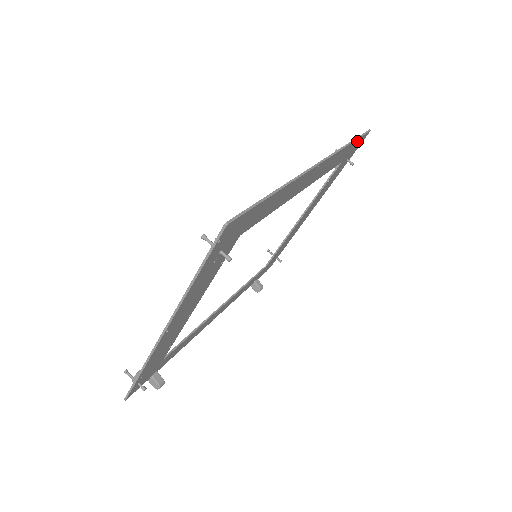
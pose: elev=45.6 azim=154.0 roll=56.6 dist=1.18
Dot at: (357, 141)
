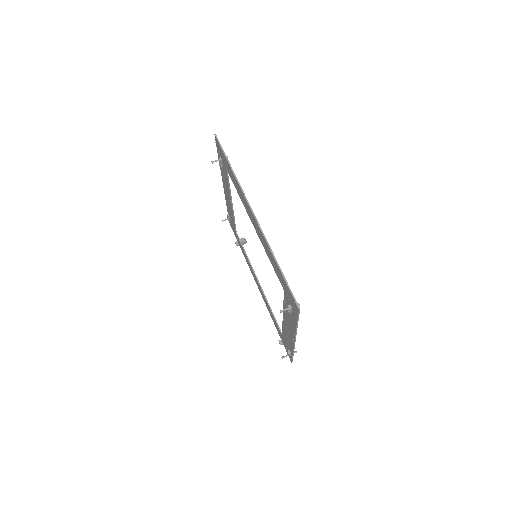
Dot at: occluded
